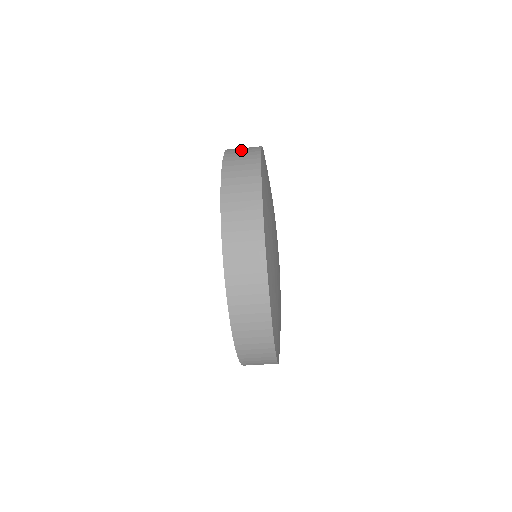
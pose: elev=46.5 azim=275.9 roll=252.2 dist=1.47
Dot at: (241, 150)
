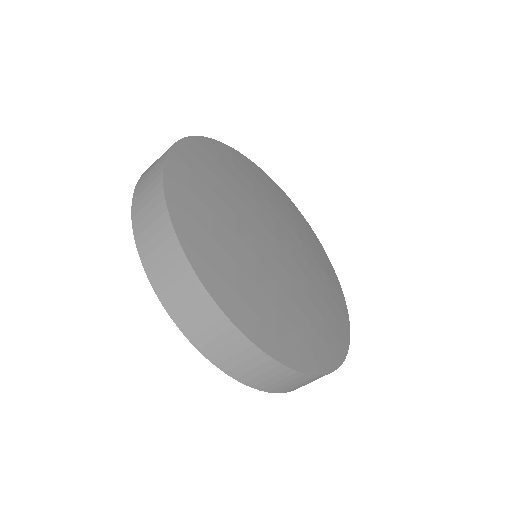
Dot at: occluded
